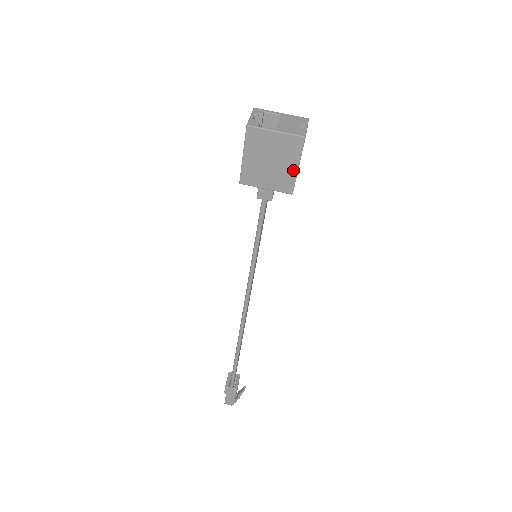
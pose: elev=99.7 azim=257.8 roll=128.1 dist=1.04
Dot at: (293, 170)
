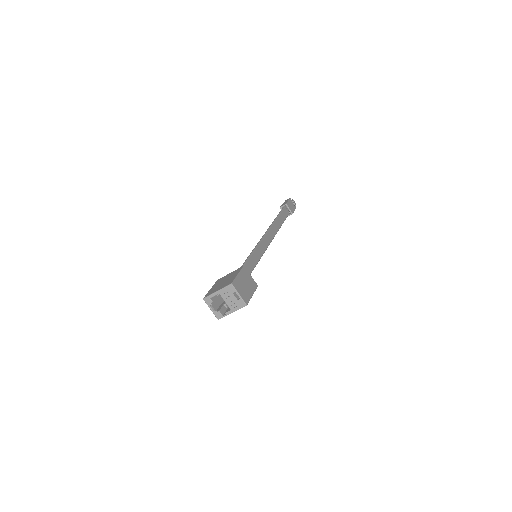
Dot at: (251, 295)
